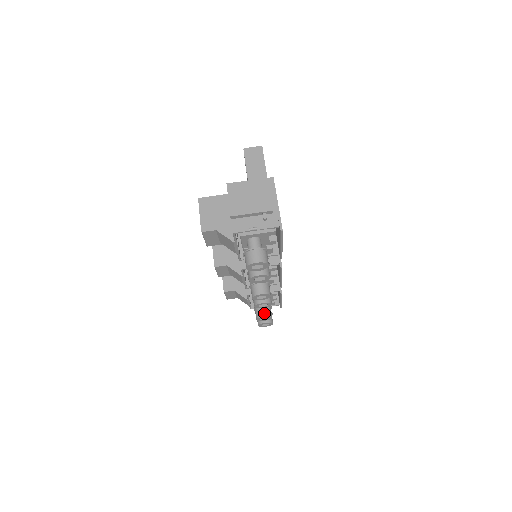
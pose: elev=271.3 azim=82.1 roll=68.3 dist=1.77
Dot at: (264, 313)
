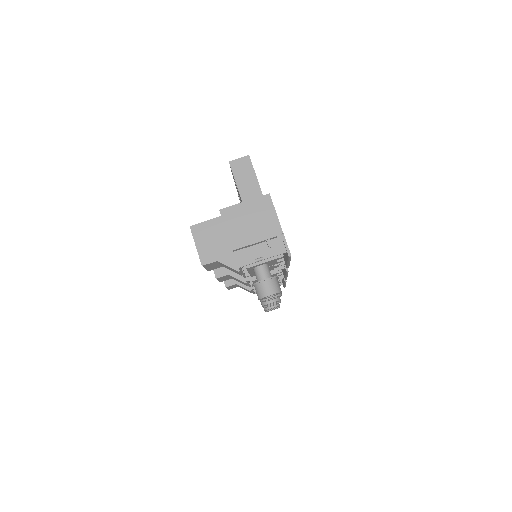
Dot at: occluded
